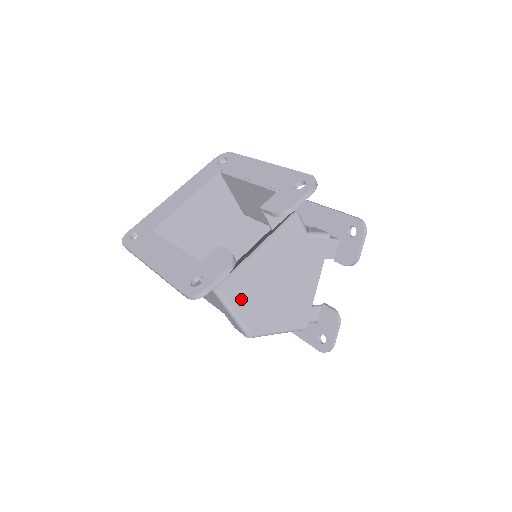
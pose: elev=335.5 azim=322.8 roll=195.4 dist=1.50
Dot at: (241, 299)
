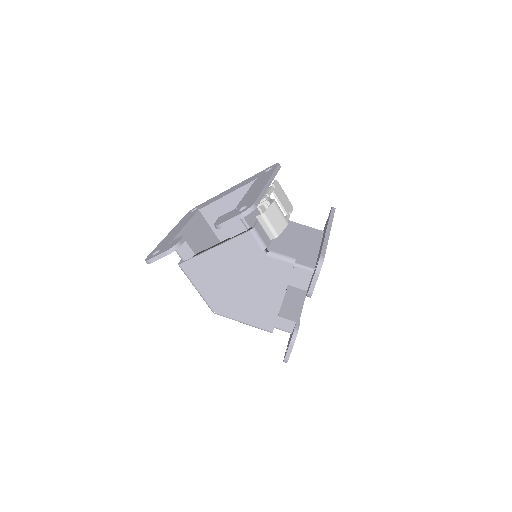
Dot at: (201, 280)
